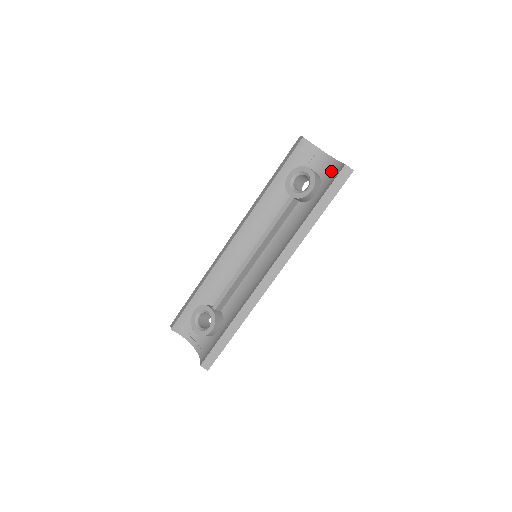
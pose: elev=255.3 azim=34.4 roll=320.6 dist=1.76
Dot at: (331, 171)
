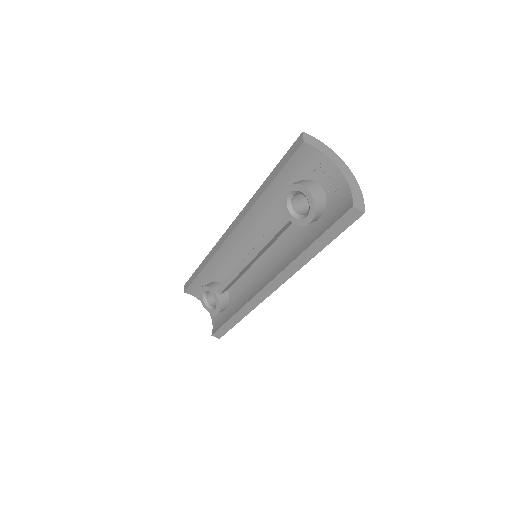
Dot at: (339, 196)
